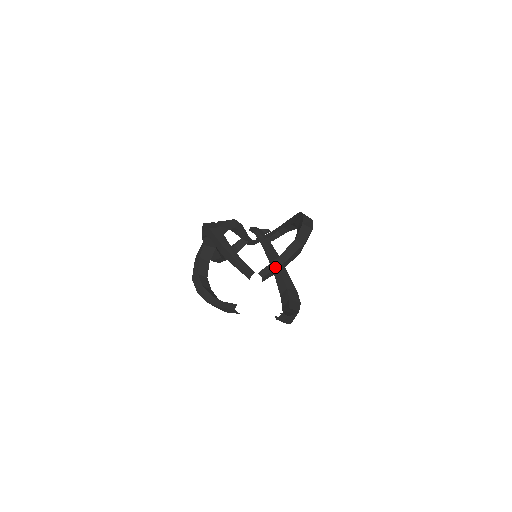
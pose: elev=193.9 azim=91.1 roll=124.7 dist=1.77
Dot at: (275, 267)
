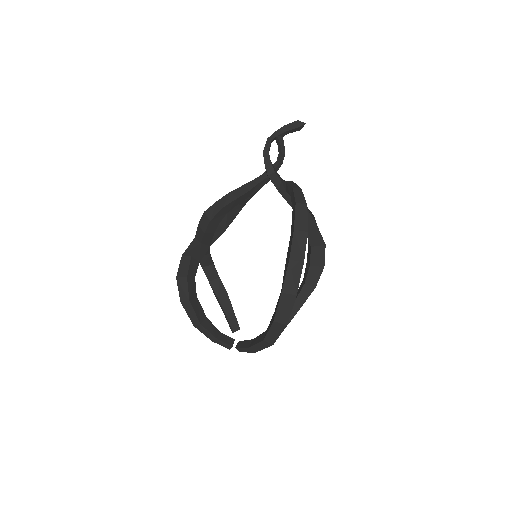
Dot at: (248, 352)
